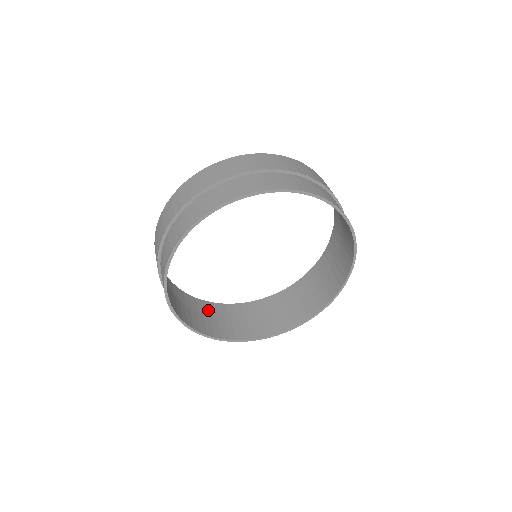
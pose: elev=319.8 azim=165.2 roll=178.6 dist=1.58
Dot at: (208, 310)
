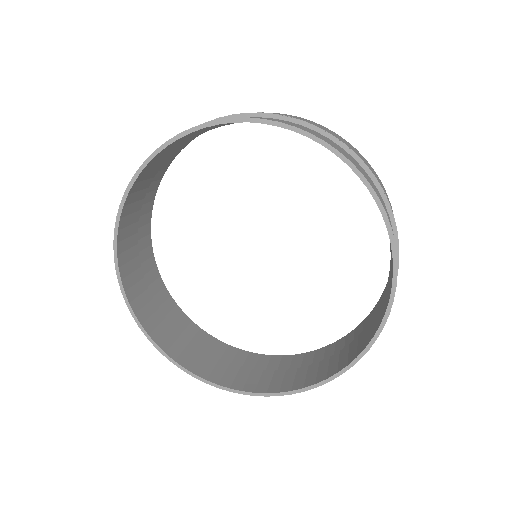
Dot at: (143, 243)
